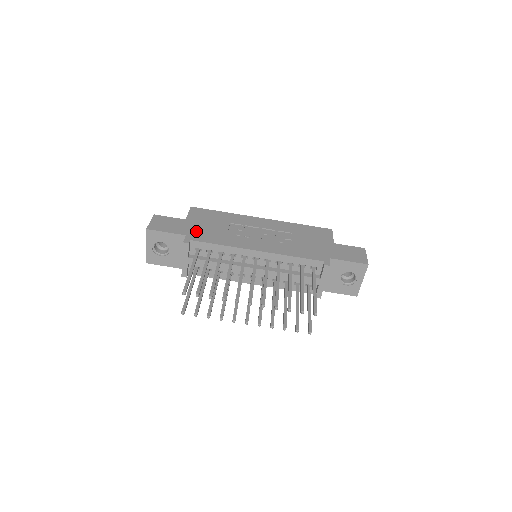
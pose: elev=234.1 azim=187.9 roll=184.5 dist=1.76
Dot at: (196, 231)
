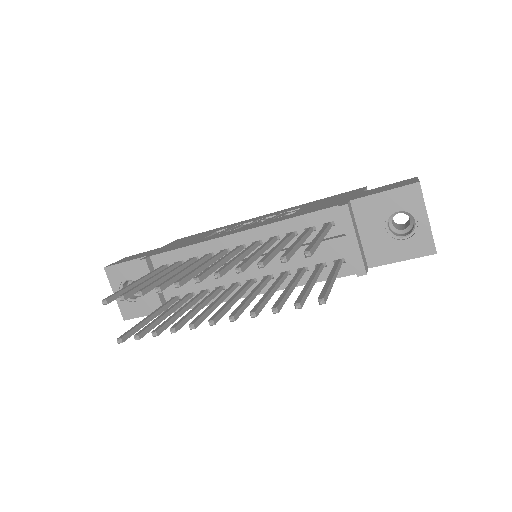
Dot at: (164, 249)
